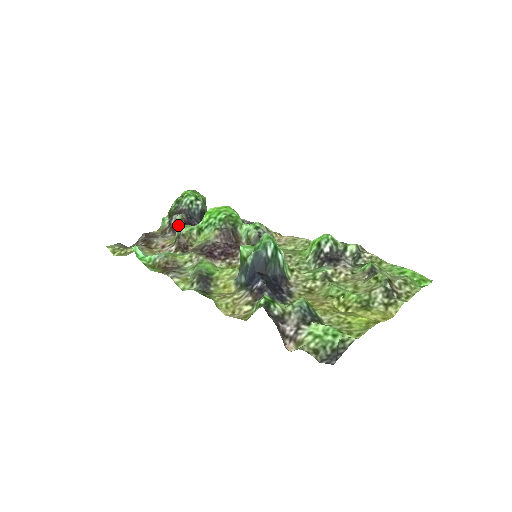
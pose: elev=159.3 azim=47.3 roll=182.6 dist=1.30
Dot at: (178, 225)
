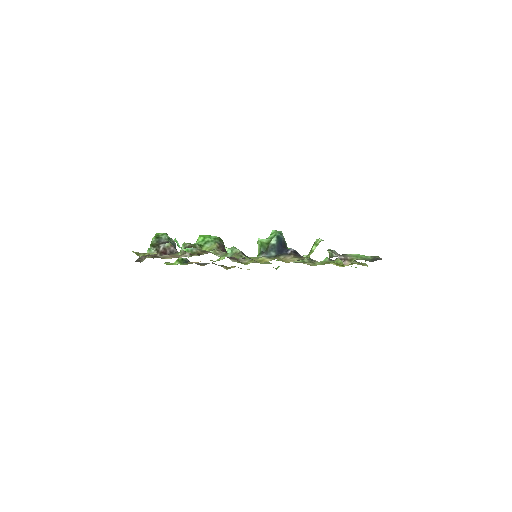
Dot at: (169, 250)
